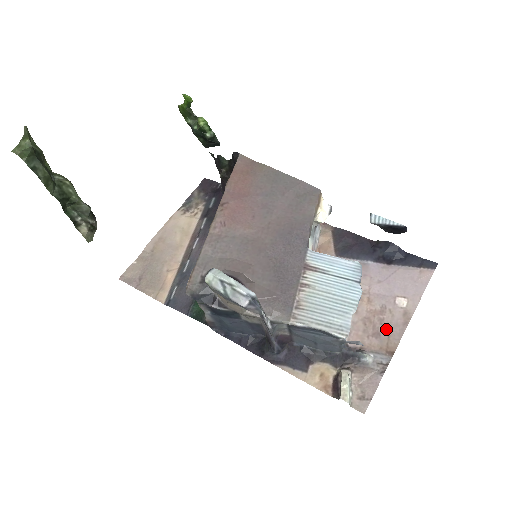
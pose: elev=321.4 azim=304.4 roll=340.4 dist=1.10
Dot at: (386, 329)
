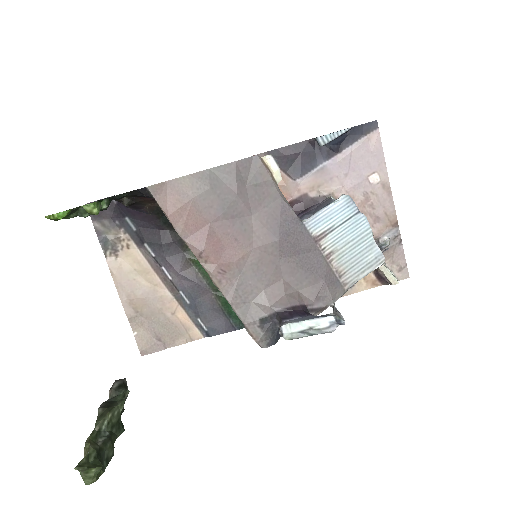
Dot at: (380, 210)
